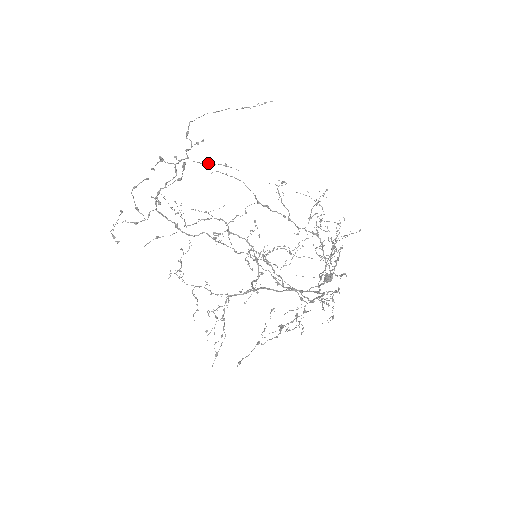
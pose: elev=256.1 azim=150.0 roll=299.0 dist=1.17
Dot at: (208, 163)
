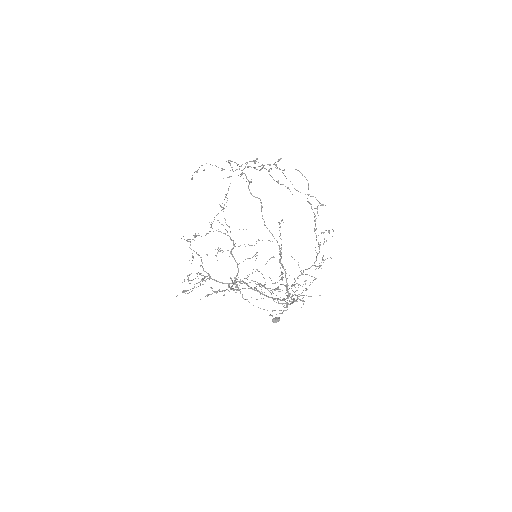
Dot at: (278, 181)
